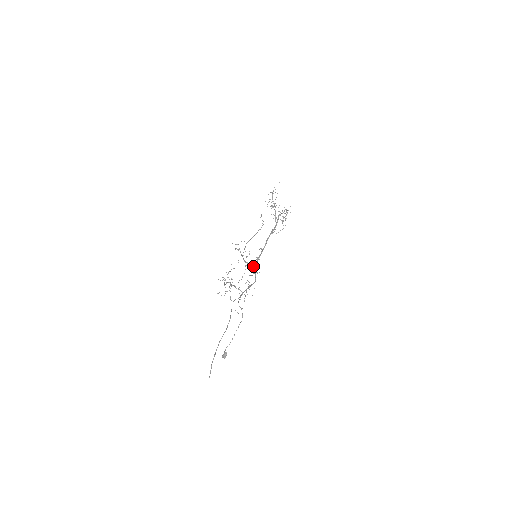
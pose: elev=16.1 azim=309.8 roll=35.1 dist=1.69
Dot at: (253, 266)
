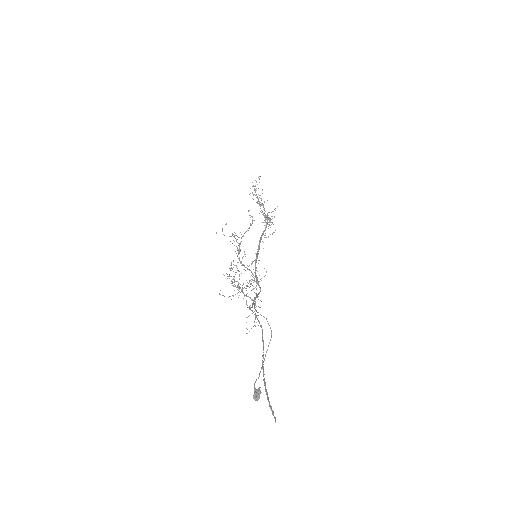
Dot at: (251, 271)
